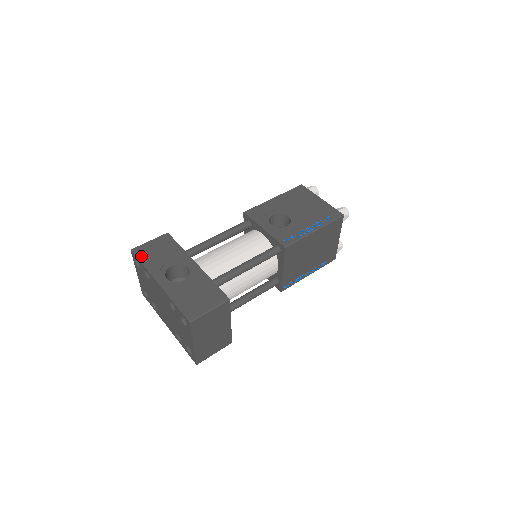
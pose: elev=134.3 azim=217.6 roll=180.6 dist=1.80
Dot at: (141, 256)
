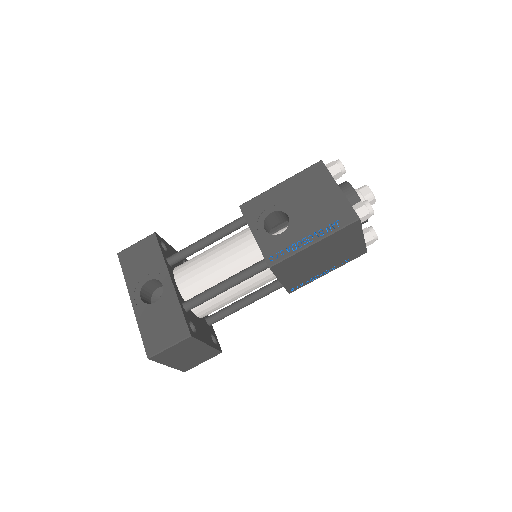
Dot at: (124, 264)
